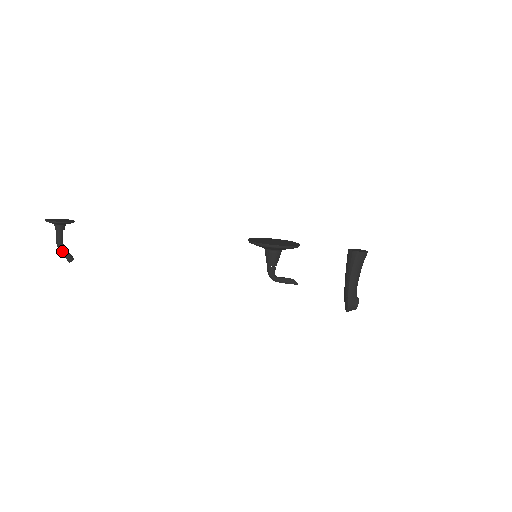
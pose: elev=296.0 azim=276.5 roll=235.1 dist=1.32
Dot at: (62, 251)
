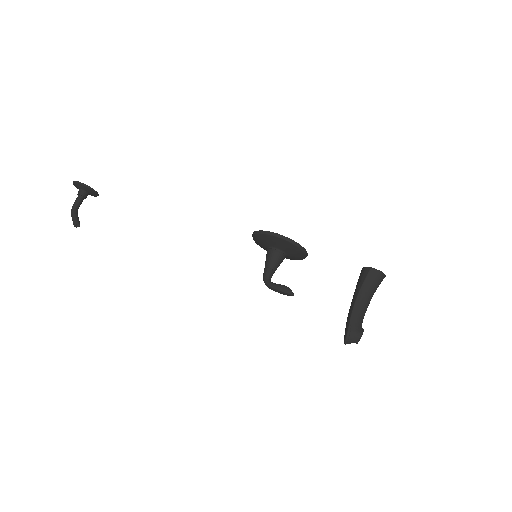
Dot at: (73, 214)
